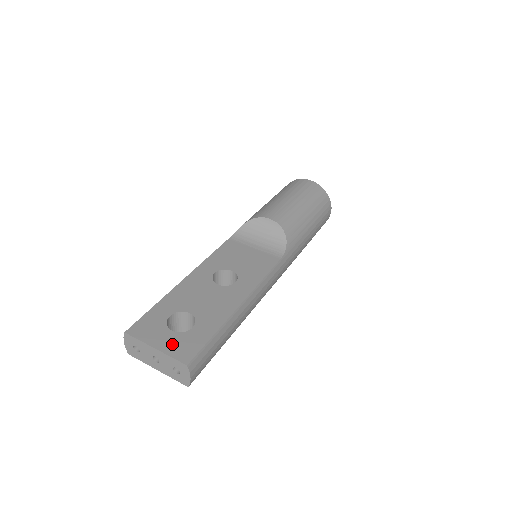
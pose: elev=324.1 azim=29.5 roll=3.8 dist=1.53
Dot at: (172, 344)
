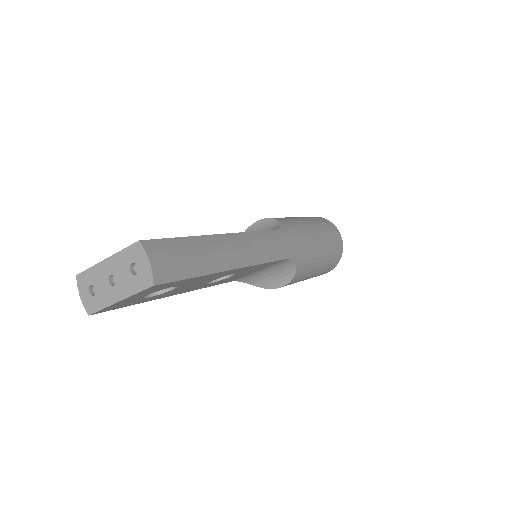
Dot at: occluded
